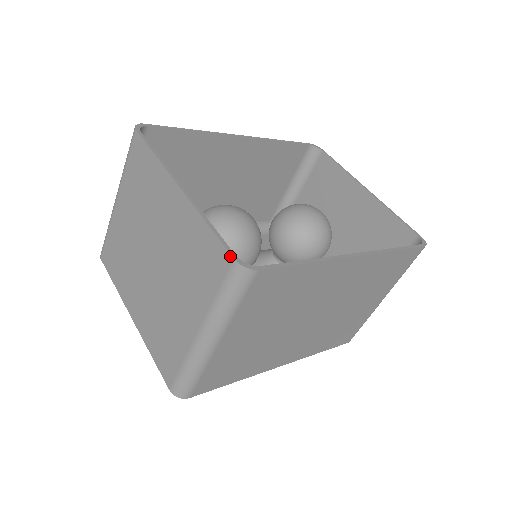
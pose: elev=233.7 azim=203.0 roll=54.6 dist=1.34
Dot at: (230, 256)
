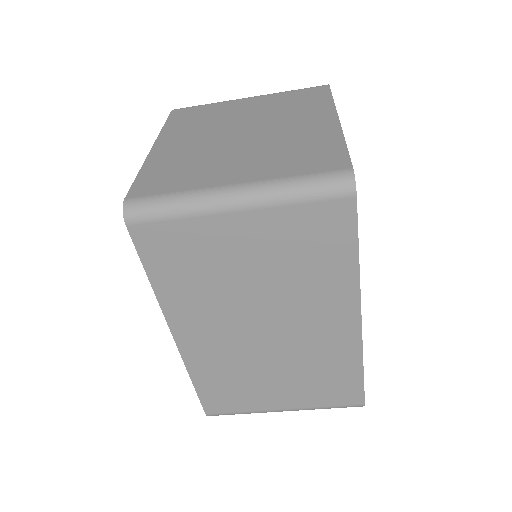
Dot at: (351, 165)
